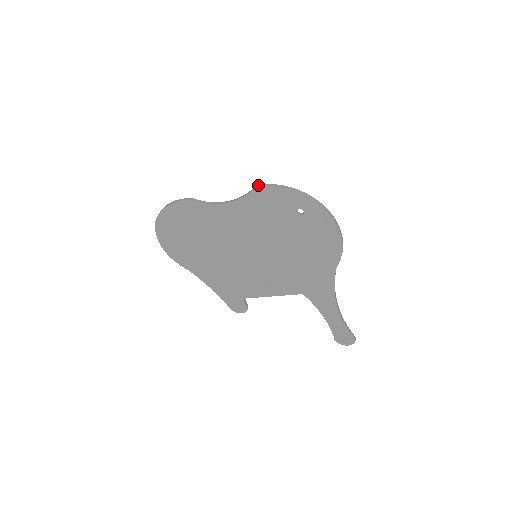
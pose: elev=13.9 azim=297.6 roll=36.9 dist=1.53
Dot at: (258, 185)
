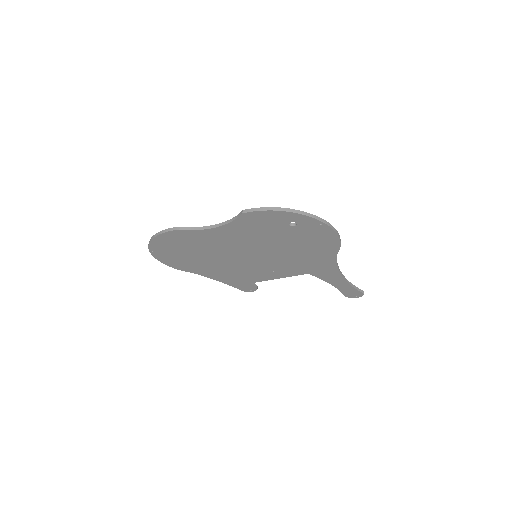
Dot at: (245, 211)
